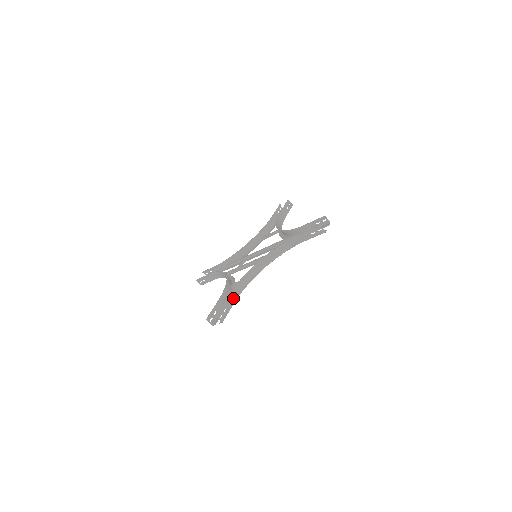
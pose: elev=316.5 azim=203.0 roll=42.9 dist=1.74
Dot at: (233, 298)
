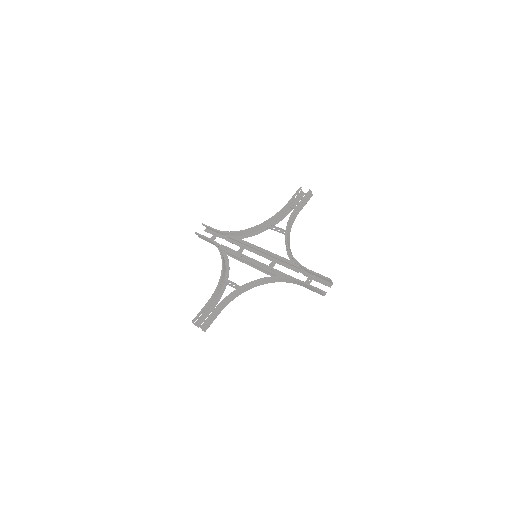
Dot at: (221, 308)
